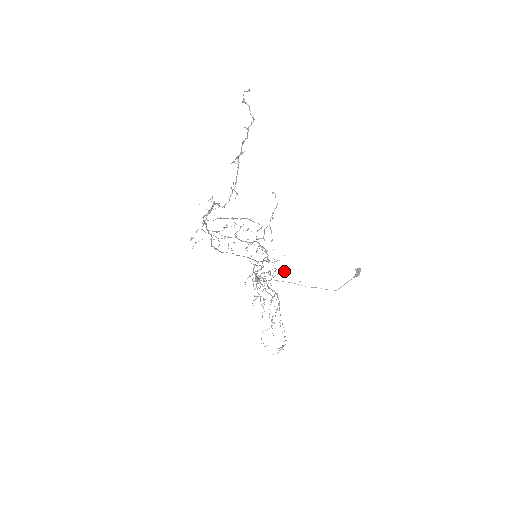
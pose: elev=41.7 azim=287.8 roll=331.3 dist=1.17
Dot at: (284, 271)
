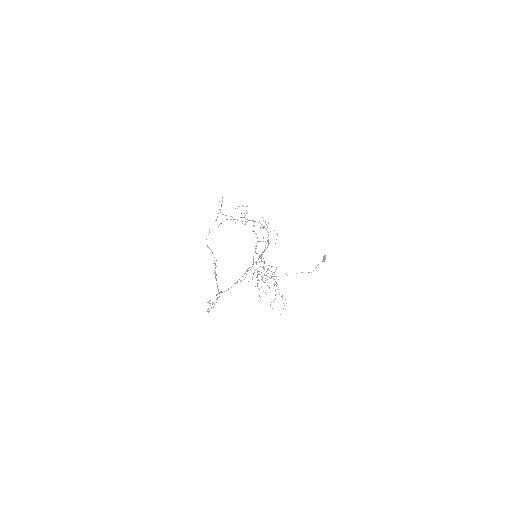
Dot at: occluded
